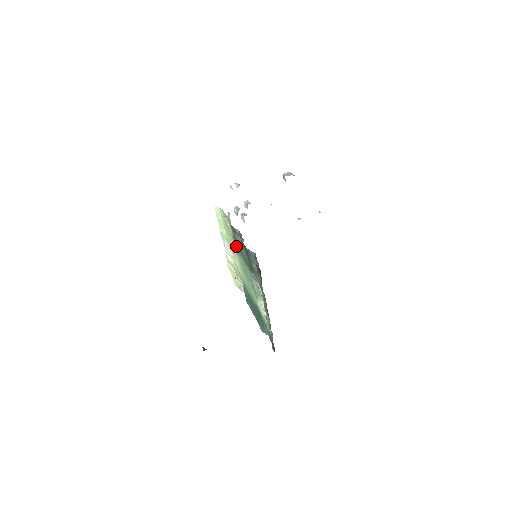
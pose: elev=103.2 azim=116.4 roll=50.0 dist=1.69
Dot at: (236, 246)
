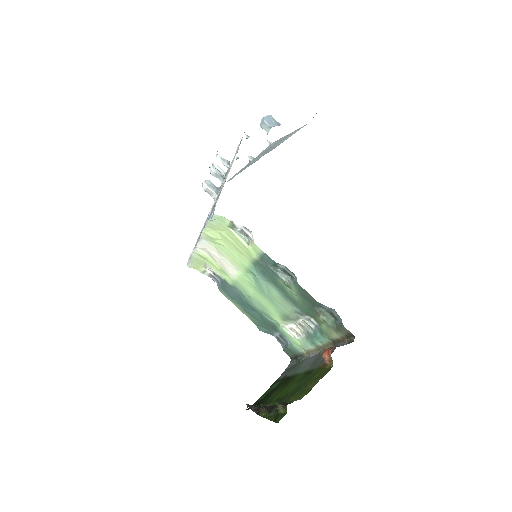
Dot at: (256, 268)
